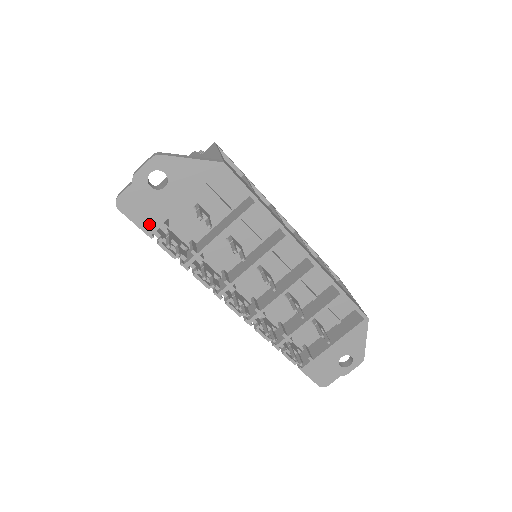
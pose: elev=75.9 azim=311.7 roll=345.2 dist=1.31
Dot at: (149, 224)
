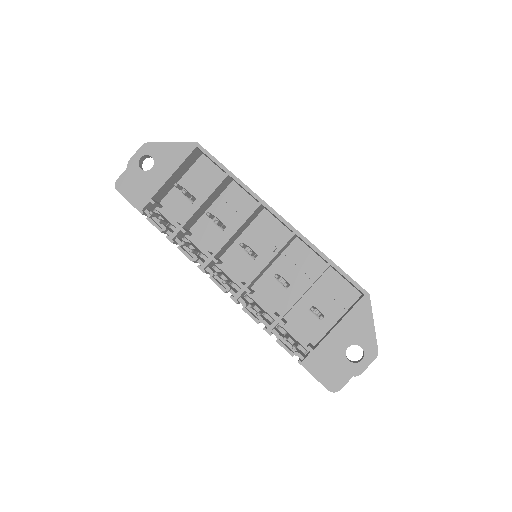
Dot at: (140, 201)
